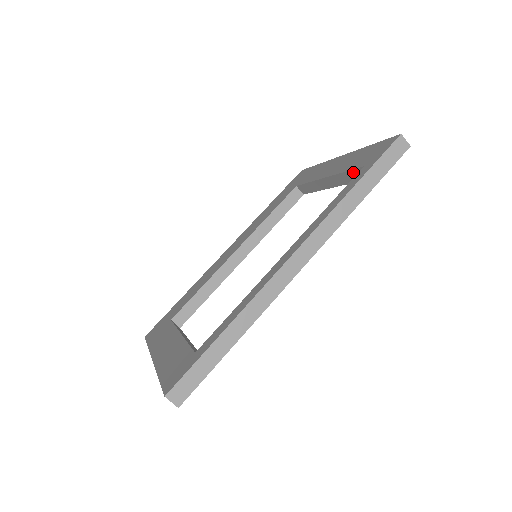
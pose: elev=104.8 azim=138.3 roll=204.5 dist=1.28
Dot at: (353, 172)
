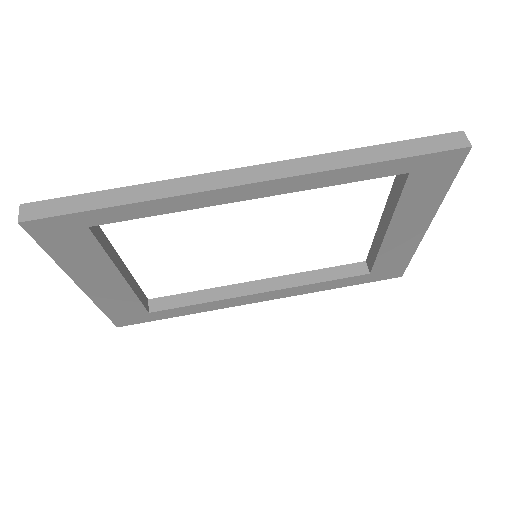
Dot at: (396, 180)
